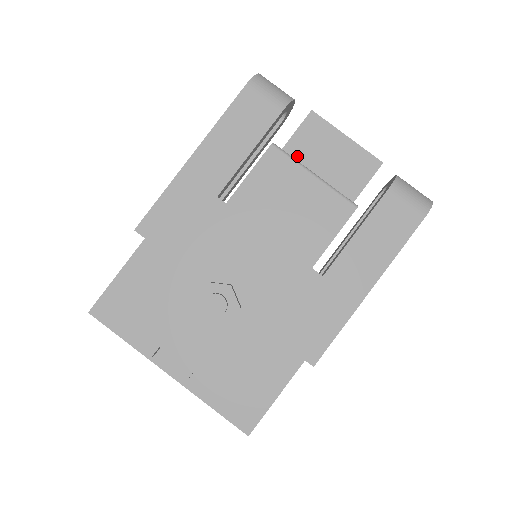
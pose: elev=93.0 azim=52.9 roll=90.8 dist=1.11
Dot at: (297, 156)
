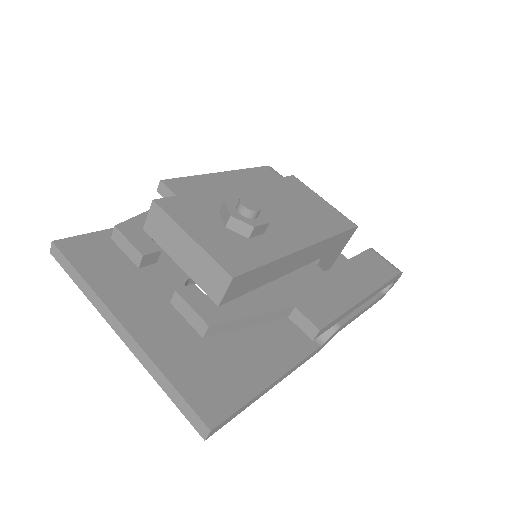
Dot at: occluded
